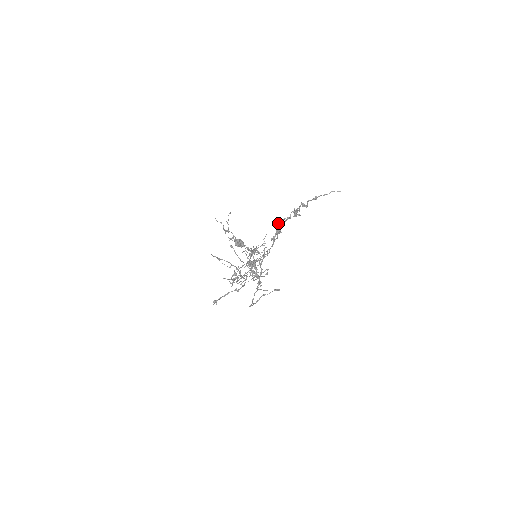
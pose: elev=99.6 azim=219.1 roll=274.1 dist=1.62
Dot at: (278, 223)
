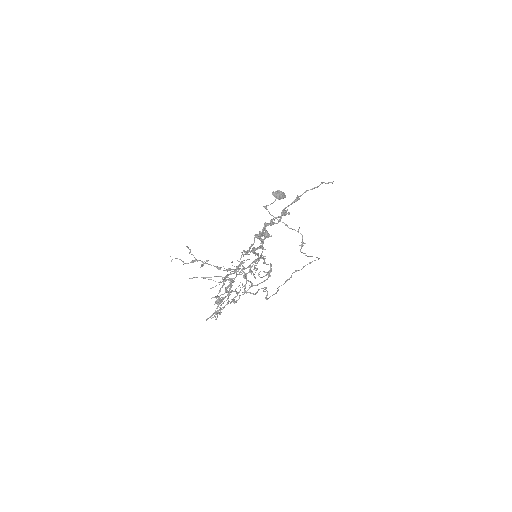
Dot at: (260, 232)
